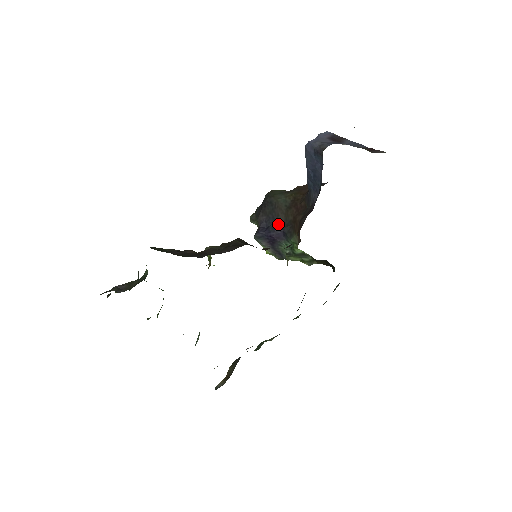
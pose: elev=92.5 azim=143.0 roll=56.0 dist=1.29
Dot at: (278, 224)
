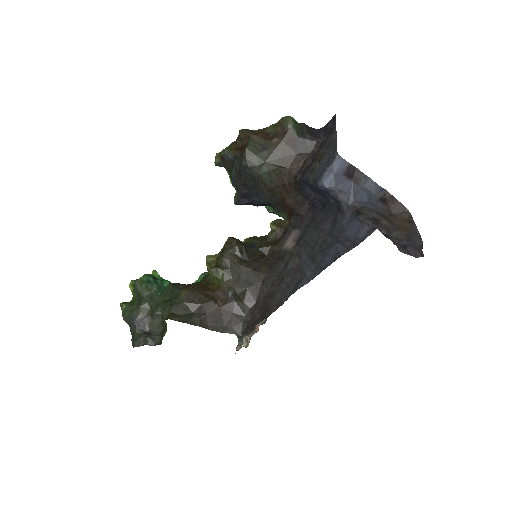
Dot at: (263, 199)
